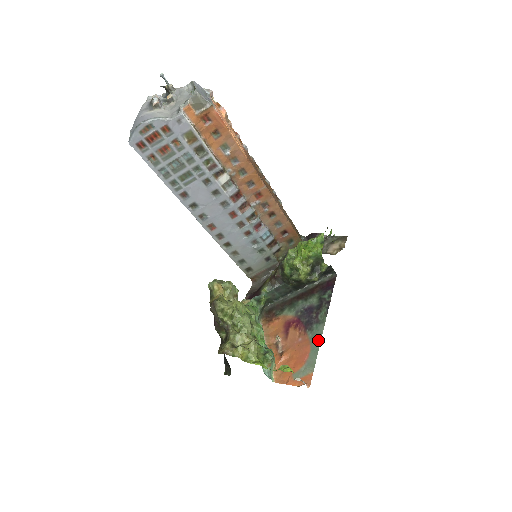
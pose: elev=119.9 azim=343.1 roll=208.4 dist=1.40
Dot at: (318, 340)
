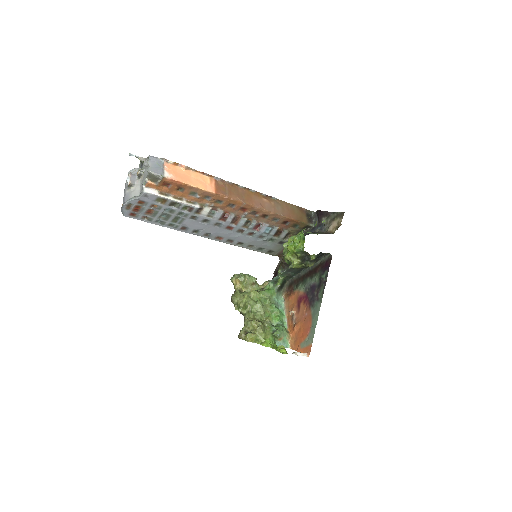
Dot at: (316, 317)
